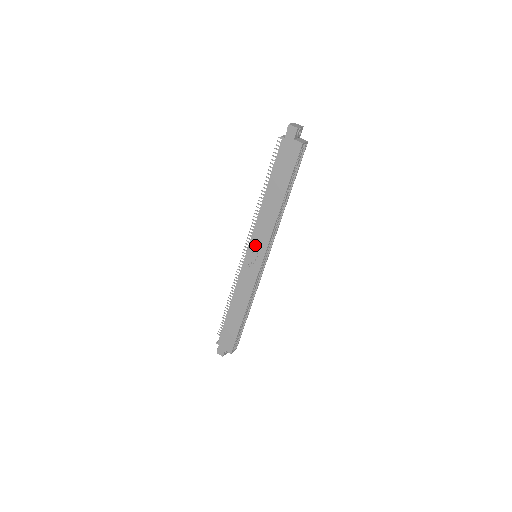
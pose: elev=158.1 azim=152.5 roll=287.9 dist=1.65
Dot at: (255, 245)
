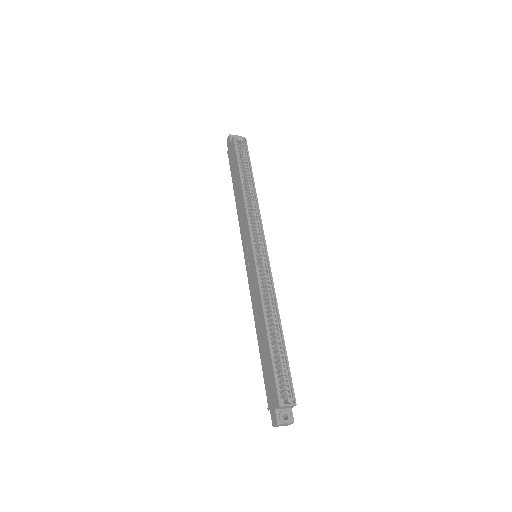
Dot at: (245, 242)
